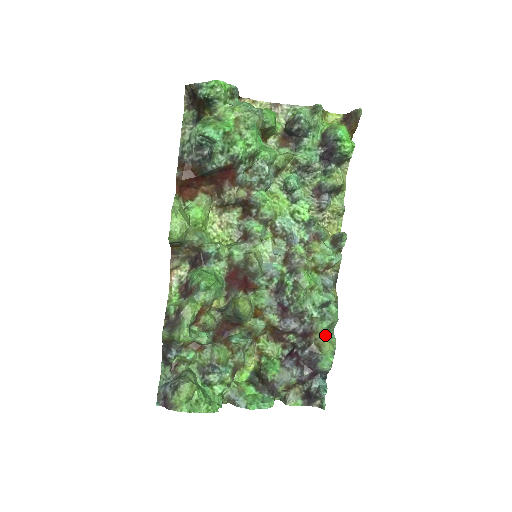
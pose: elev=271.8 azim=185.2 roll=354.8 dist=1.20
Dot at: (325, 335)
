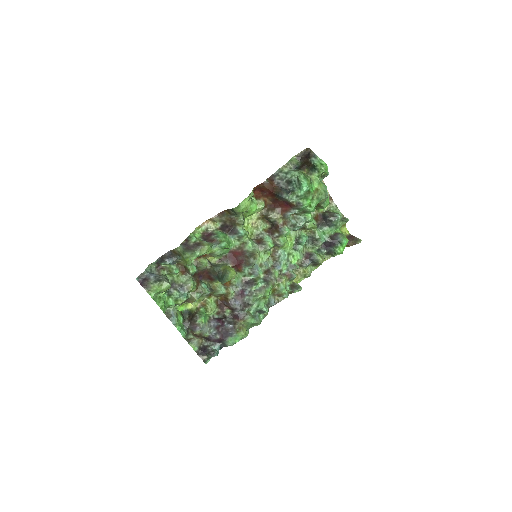
Dot at: (246, 326)
